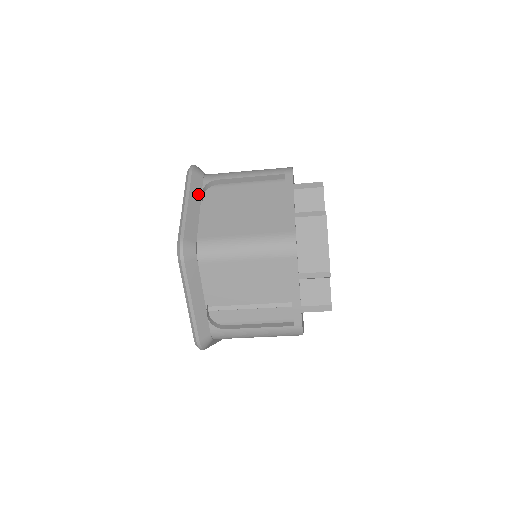
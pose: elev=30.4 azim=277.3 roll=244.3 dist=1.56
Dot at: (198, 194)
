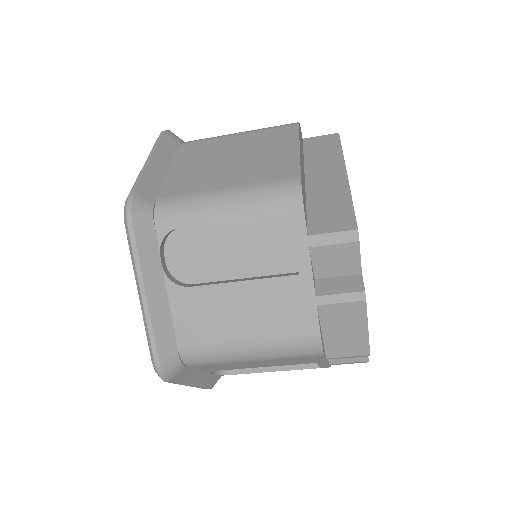
Dot at: (156, 265)
